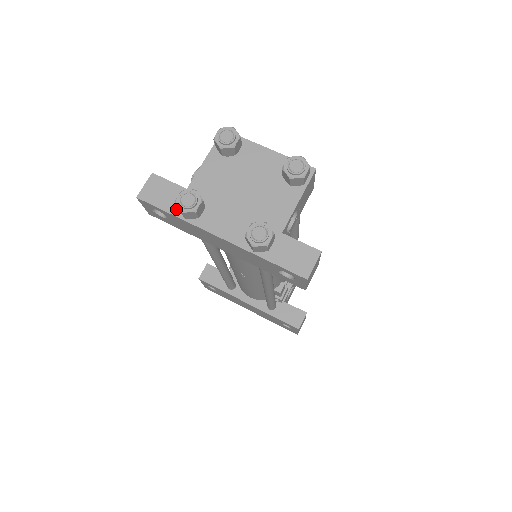
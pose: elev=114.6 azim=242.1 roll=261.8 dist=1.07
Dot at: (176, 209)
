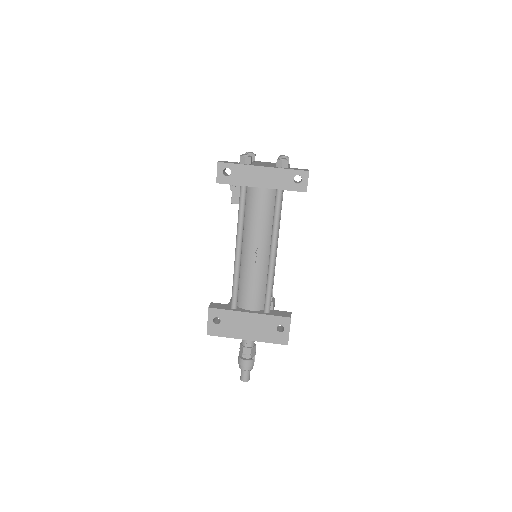
Dot at: (238, 164)
